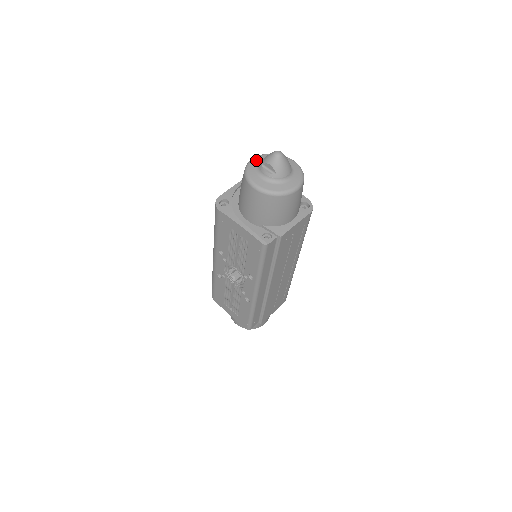
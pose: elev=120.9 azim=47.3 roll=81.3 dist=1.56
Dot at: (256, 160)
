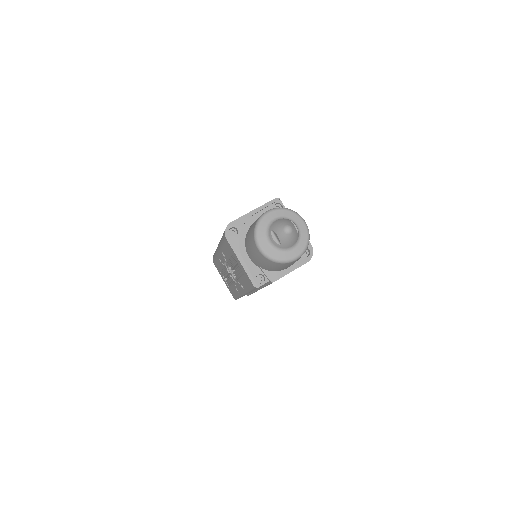
Dot at: (270, 216)
